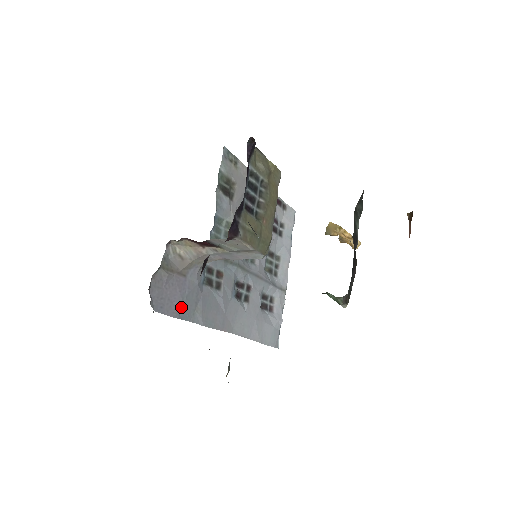
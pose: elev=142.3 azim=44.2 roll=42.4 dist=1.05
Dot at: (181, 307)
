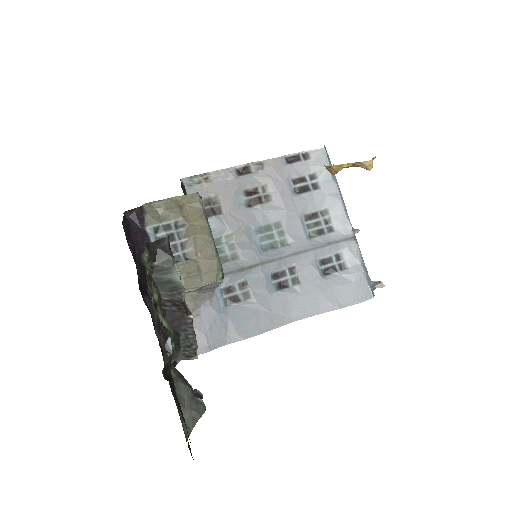
Dot at: (208, 341)
